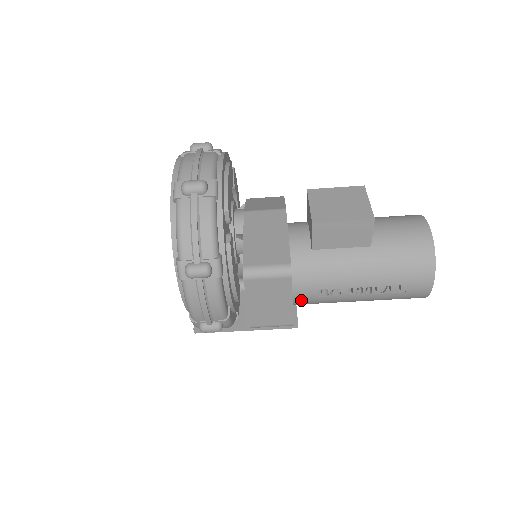
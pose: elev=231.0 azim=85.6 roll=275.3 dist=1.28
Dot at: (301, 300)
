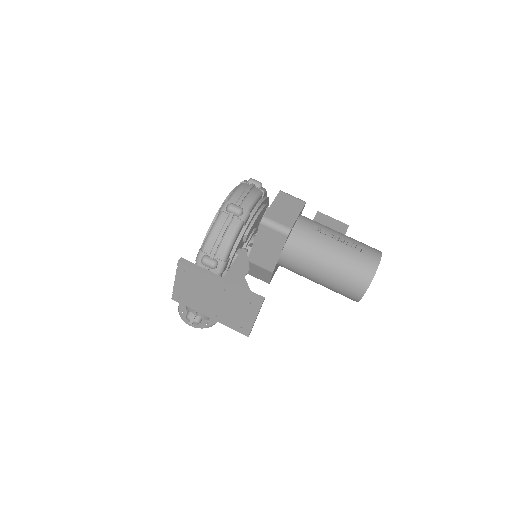
Dot at: (300, 227)
